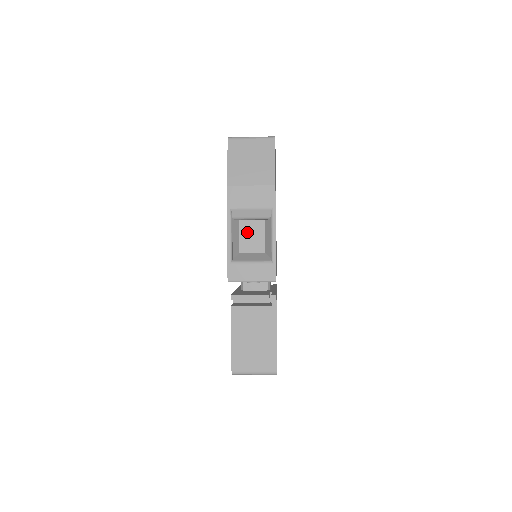
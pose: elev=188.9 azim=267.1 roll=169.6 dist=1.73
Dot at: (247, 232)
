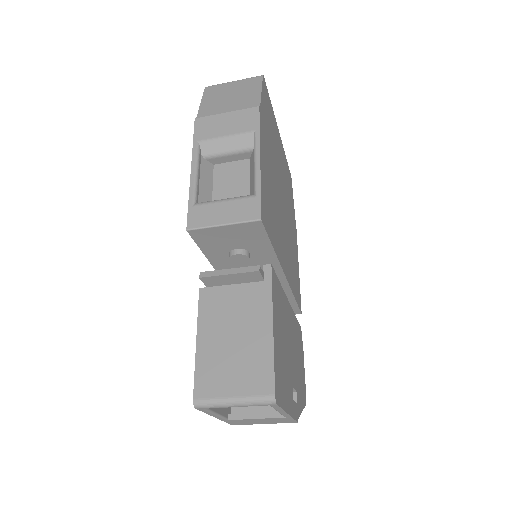
Dot at: (224, 177)
